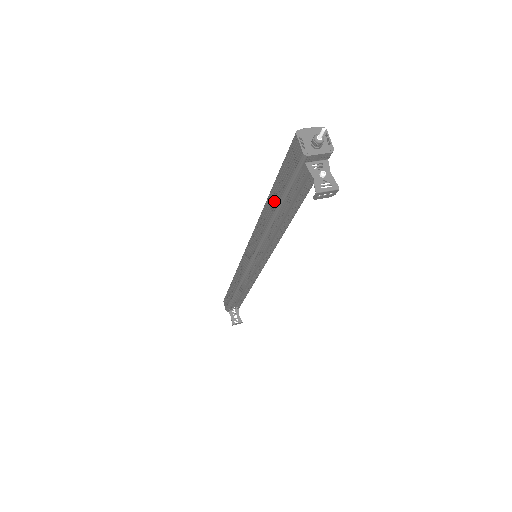
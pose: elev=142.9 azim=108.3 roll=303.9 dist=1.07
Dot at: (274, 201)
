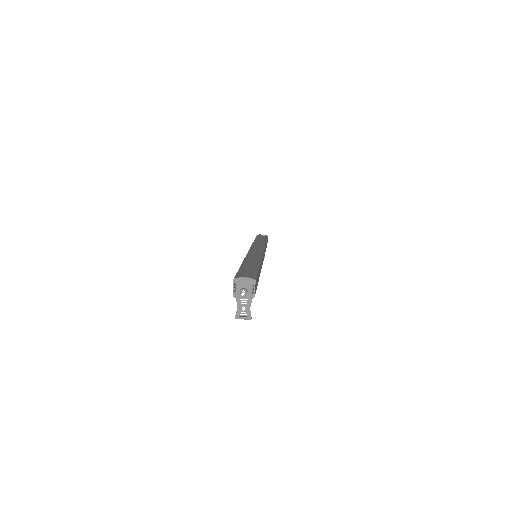
Dot at: occluded
